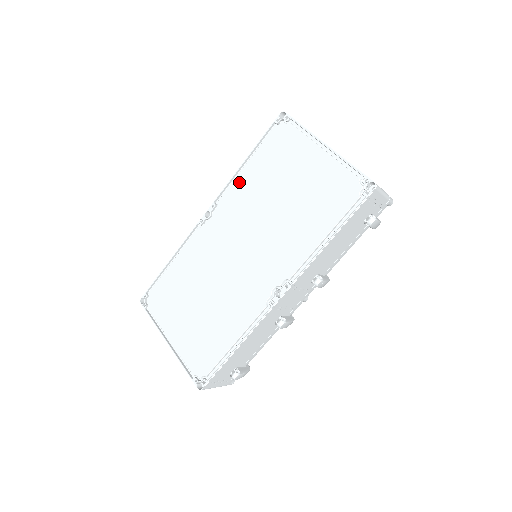
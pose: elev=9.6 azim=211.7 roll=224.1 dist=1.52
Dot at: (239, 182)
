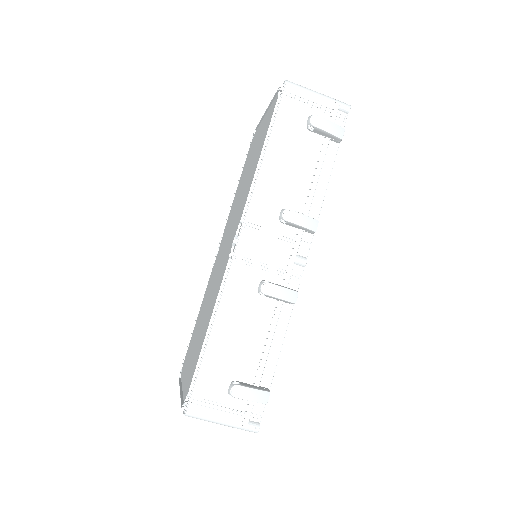
Dot at: (232, 204)
